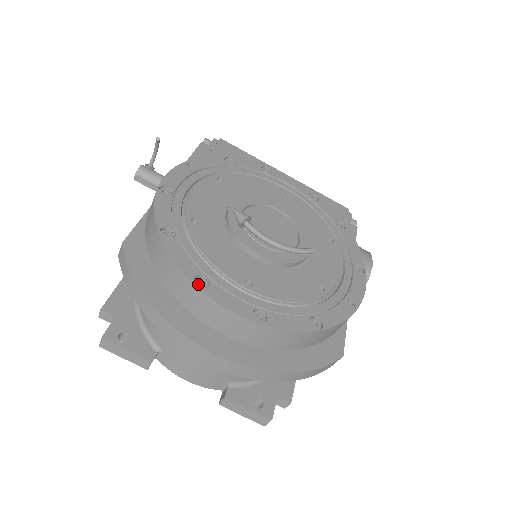
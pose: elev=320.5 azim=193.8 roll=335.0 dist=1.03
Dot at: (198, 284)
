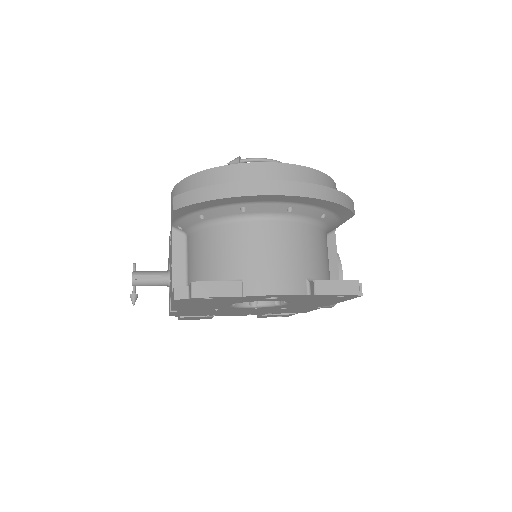
Dot at: (240, 166)
